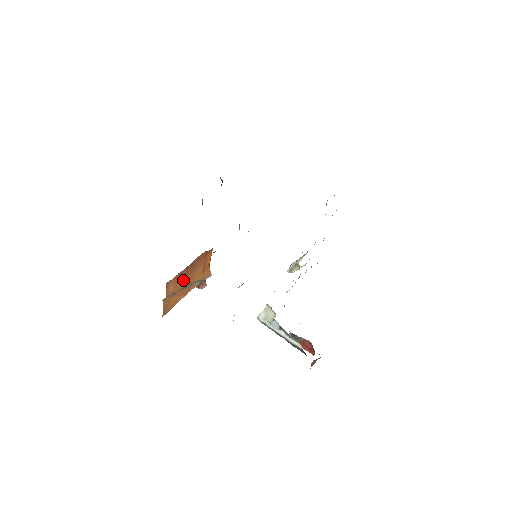
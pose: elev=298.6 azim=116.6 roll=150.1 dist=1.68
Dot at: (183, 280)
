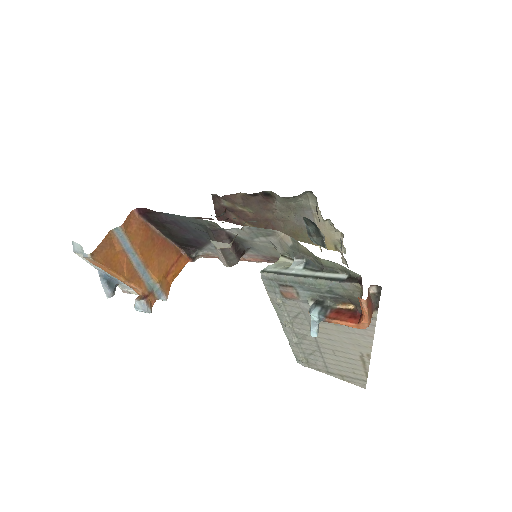
Dot at: (146, 243)
